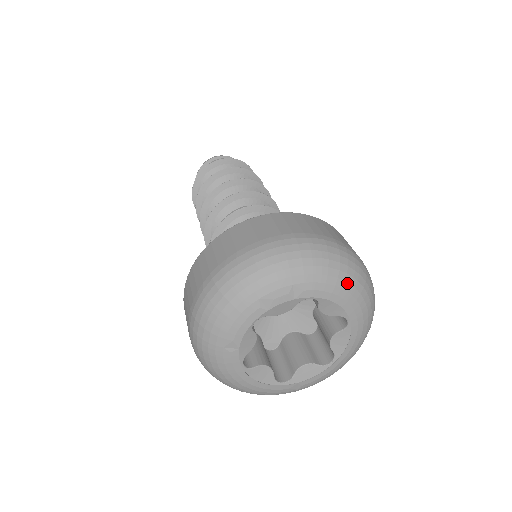
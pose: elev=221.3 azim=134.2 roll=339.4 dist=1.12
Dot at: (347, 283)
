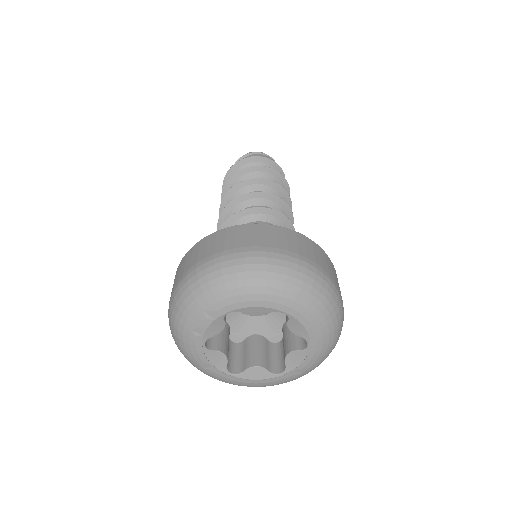
Dot at: (251, 287)
